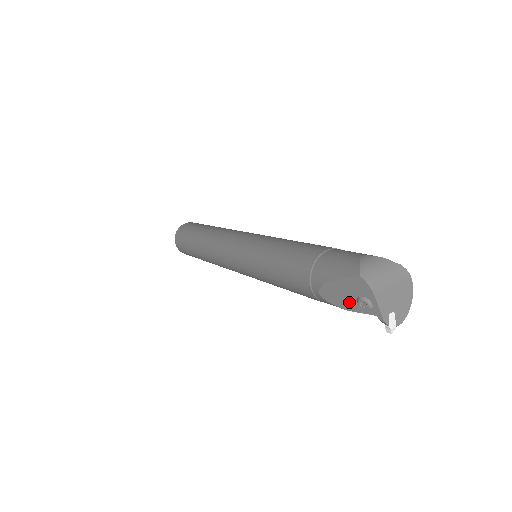
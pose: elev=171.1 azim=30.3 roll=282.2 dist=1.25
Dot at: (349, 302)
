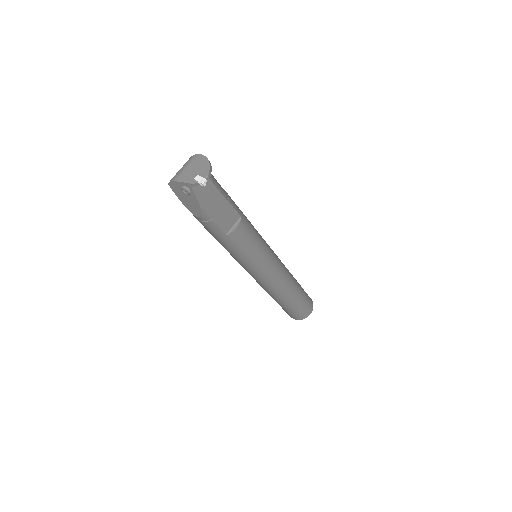
Dot at: (192, 200)
